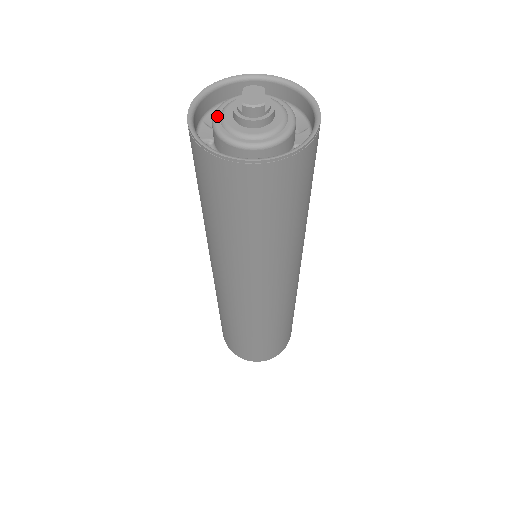
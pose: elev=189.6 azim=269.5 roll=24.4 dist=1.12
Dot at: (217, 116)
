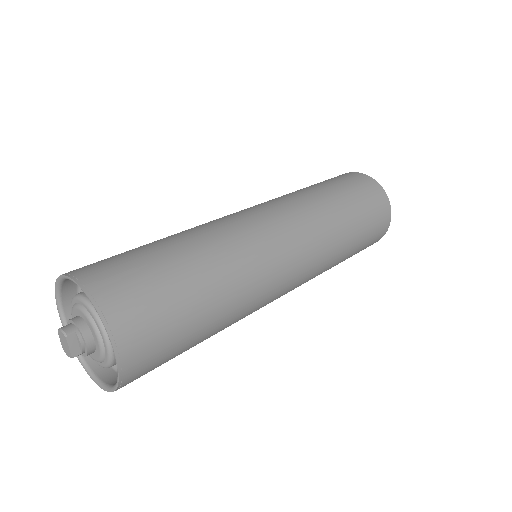
Dot at: occluded
